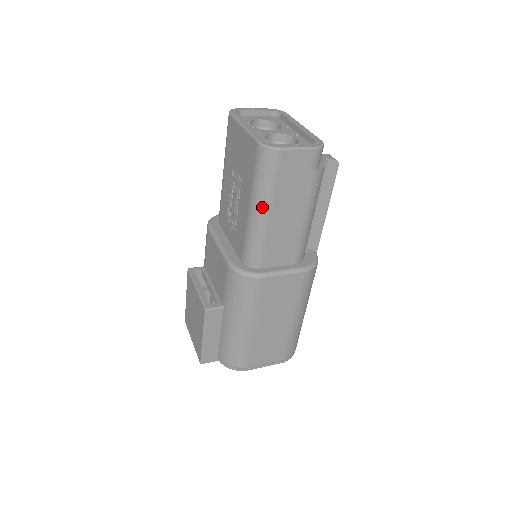
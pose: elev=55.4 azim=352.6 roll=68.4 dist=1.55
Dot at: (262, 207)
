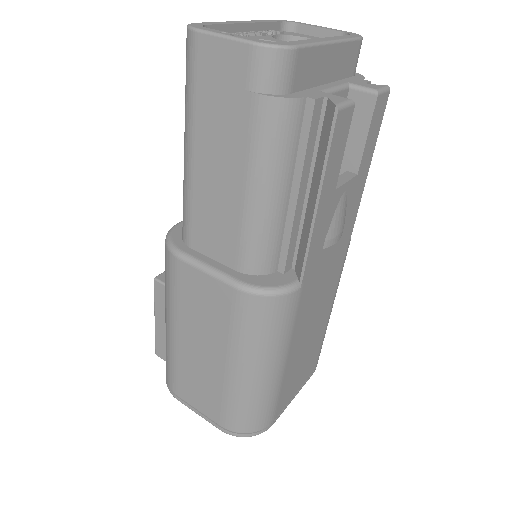
Dot at: (185, 138)
